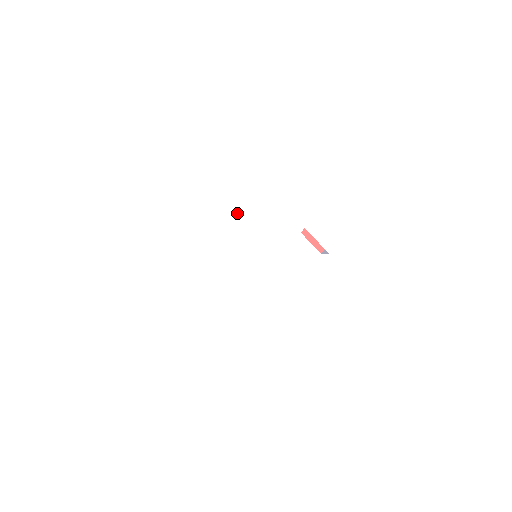
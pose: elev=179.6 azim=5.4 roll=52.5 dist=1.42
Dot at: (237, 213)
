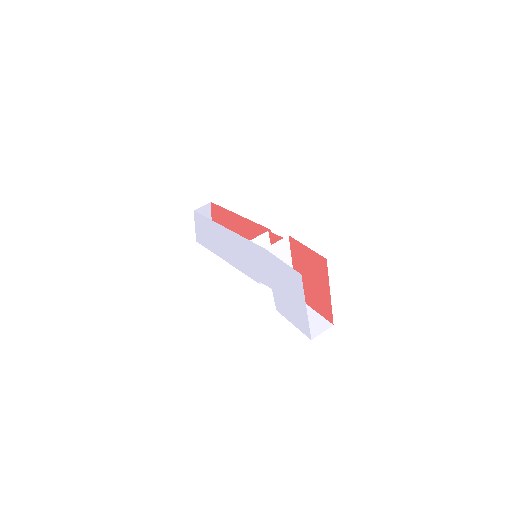
Dot at: occluded
